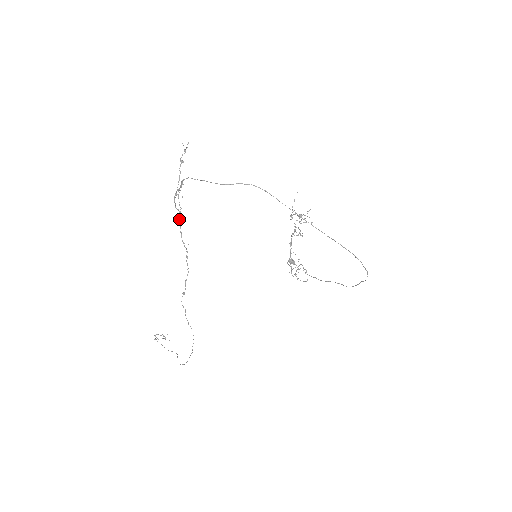
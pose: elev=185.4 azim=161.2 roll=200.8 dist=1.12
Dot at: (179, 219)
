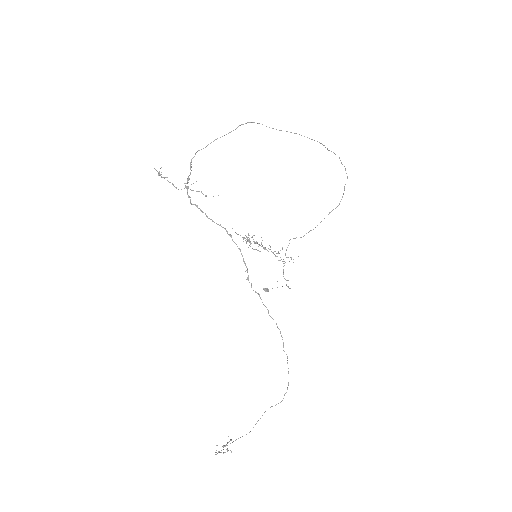
Dot at: (201, 211)
